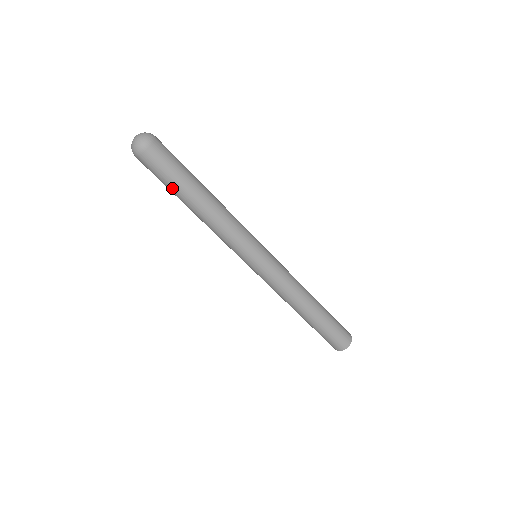
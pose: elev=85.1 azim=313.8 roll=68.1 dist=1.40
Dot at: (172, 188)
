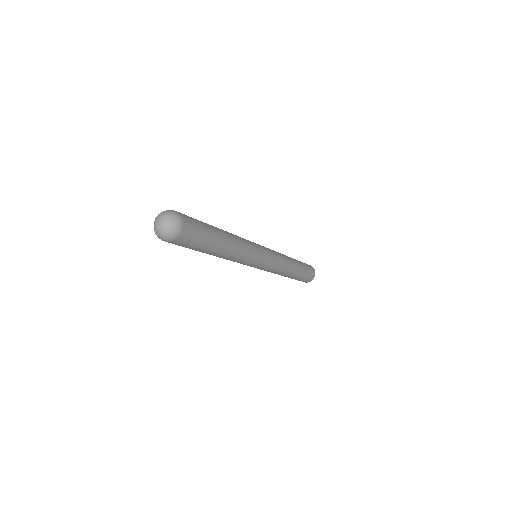
Dot at: (198, 250)
